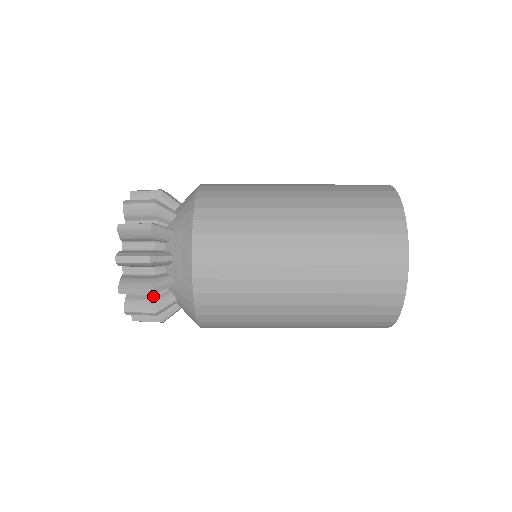
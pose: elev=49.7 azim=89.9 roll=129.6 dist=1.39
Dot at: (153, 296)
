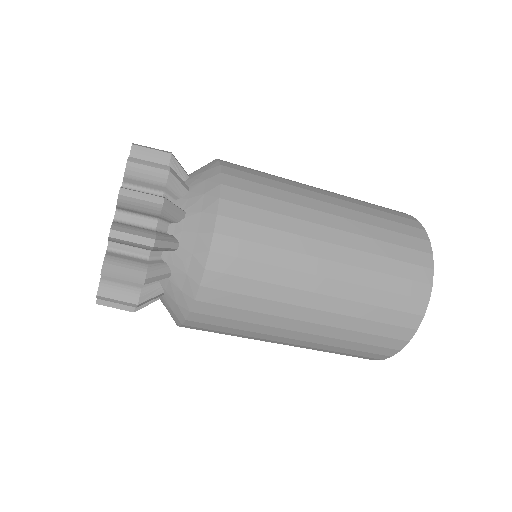
Dot at: occluded
